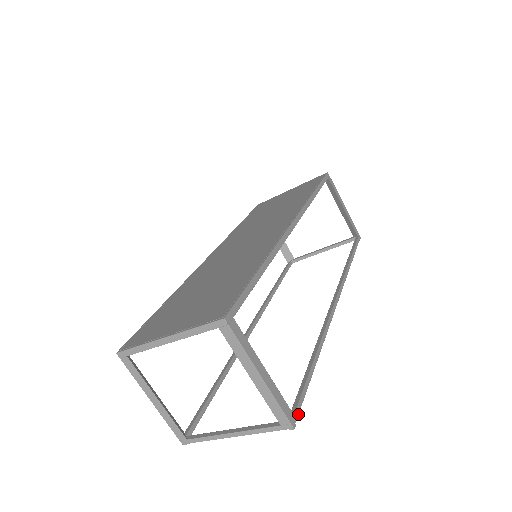
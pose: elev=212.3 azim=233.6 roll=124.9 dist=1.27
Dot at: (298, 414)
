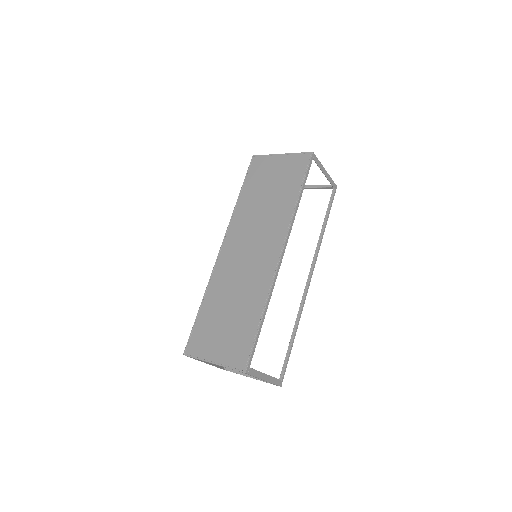
Dot at: occluded
